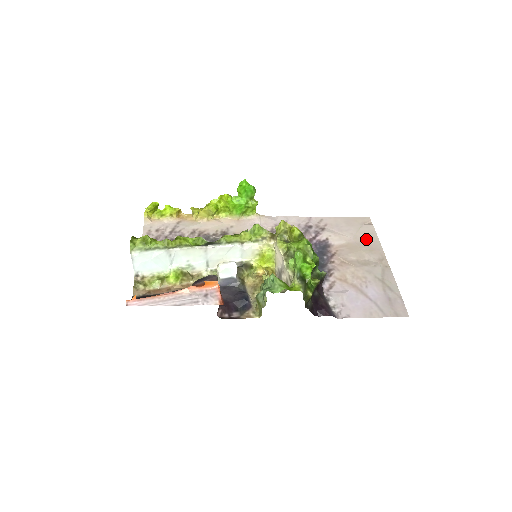
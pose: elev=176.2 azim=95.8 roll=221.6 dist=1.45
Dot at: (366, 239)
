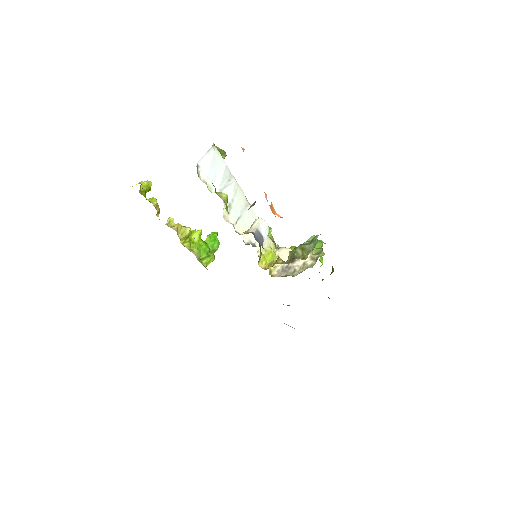
Dot at: occluded
